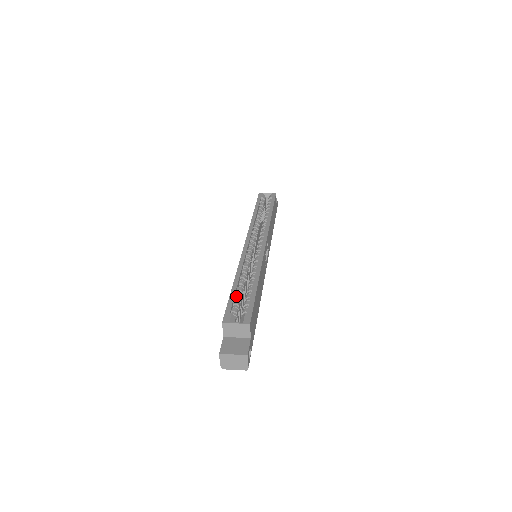
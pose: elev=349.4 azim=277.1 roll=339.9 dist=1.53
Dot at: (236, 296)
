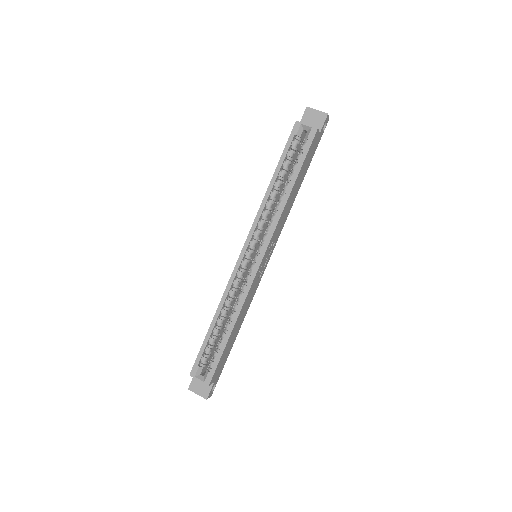
Dot at: (209, 342)
